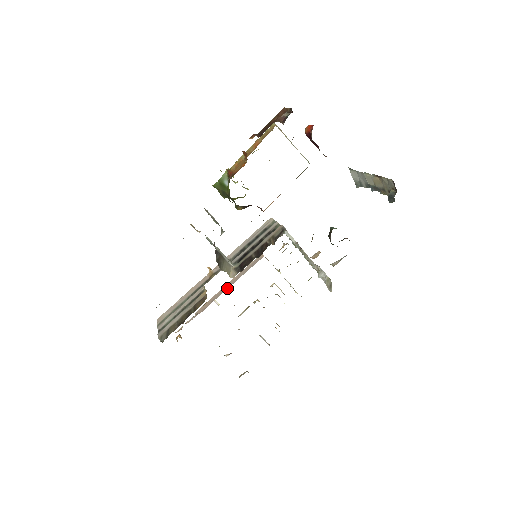
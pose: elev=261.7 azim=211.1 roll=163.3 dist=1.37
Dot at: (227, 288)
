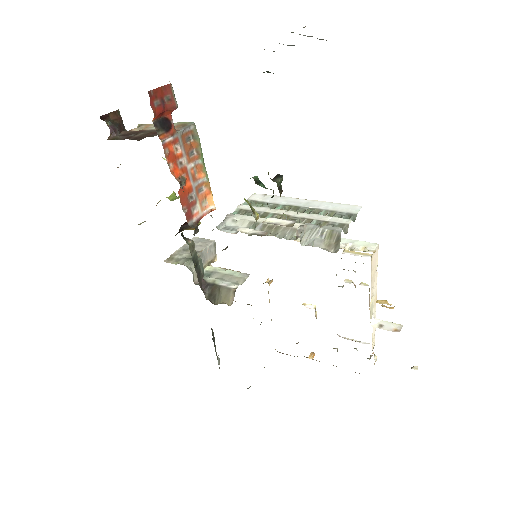
Dot at: occluded
